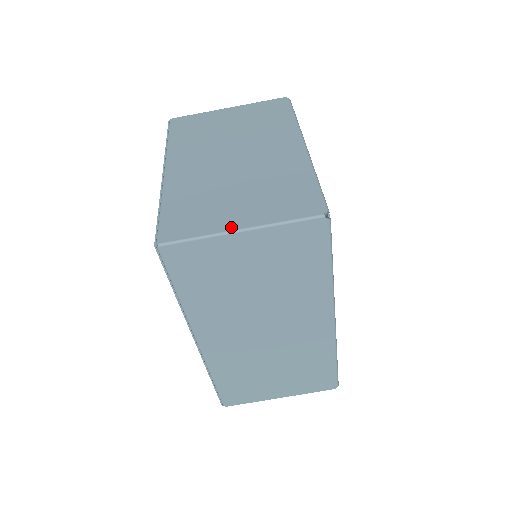
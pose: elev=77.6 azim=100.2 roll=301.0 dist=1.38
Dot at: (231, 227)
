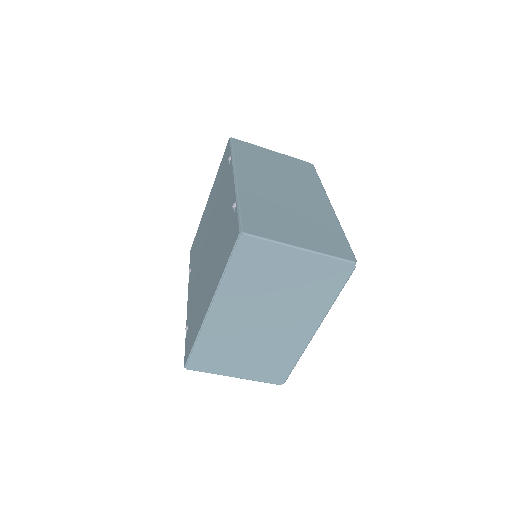
Dot at: (231, 375)
